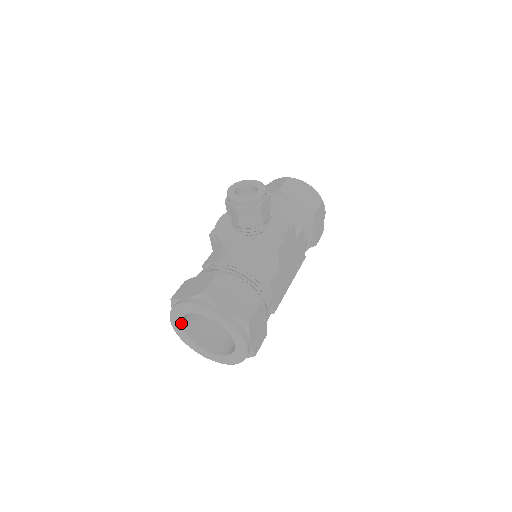
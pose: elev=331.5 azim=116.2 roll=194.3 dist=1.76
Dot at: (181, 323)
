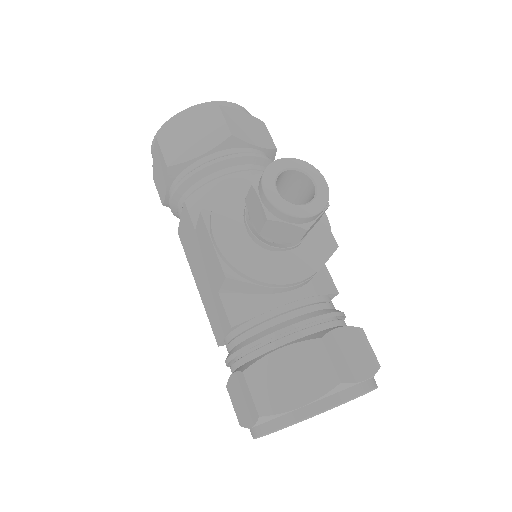
Dot at: occluded
